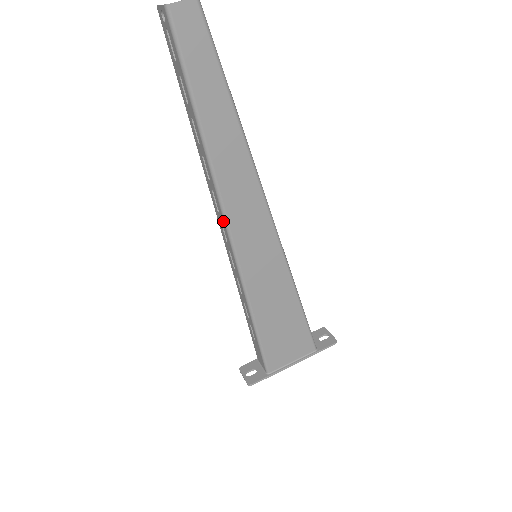
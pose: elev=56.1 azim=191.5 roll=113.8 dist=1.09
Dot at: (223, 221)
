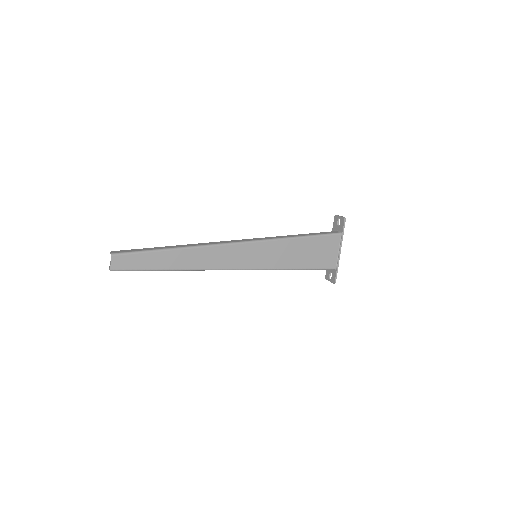
Dot at: occluded
